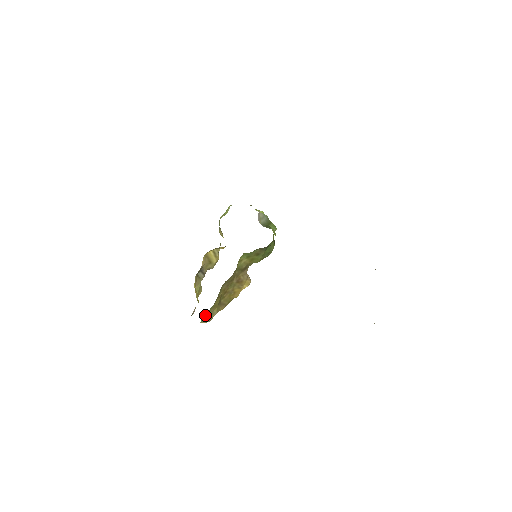
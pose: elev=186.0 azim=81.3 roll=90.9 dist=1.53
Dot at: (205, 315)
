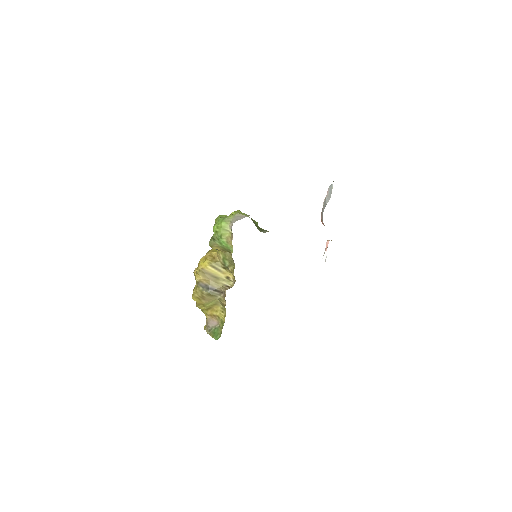
Dot at: occluded
